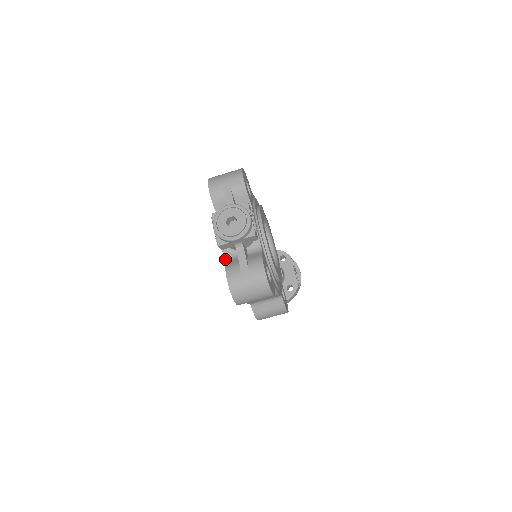
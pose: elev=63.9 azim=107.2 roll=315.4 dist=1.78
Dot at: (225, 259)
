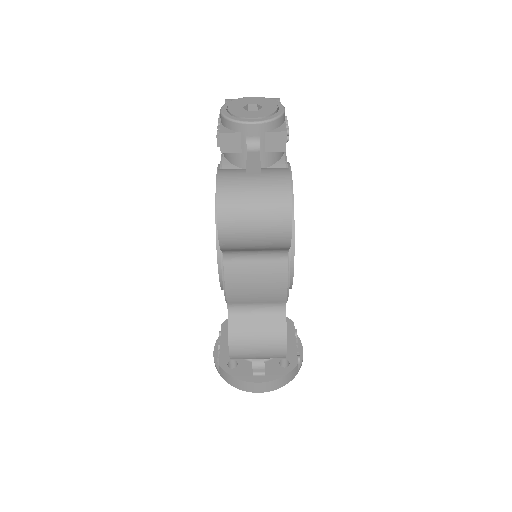
Dot at: occluded
